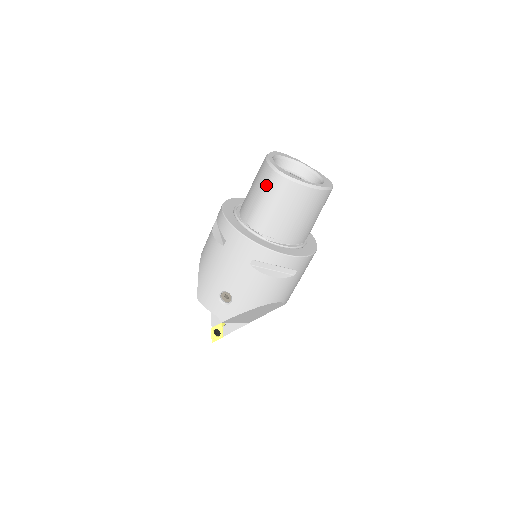
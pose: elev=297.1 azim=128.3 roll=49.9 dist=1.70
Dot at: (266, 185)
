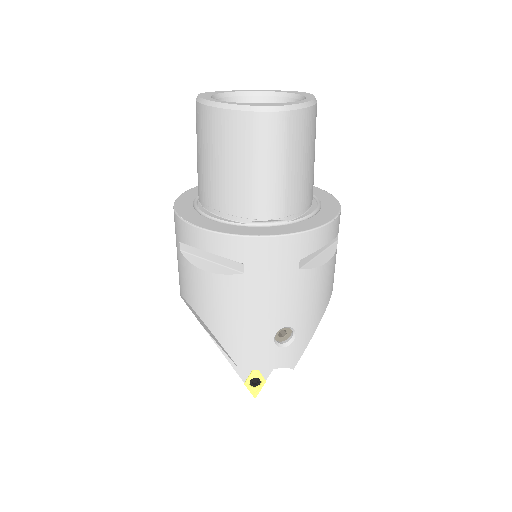
Dot at: (254, 142)
